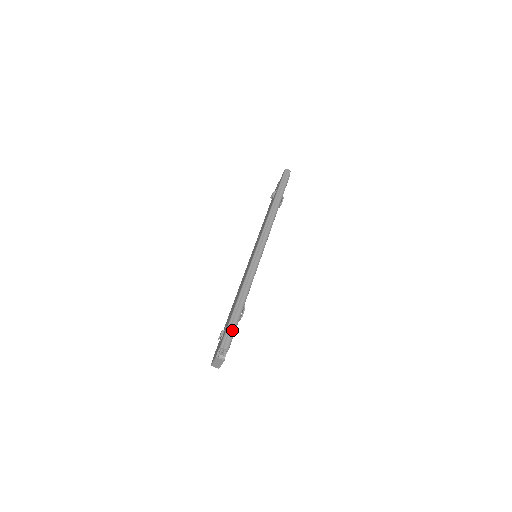
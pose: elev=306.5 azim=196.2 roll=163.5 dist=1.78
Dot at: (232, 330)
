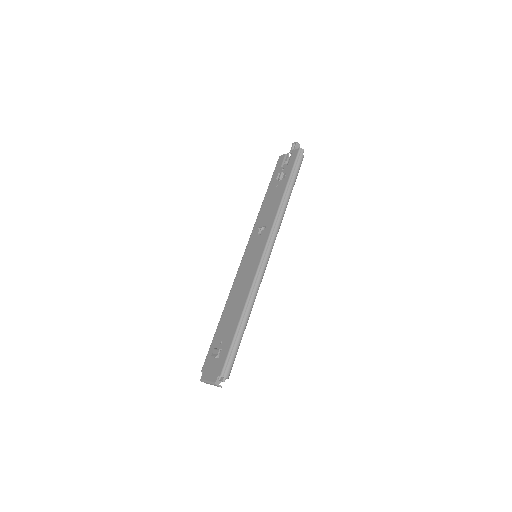
Dot at: (234, 356)
